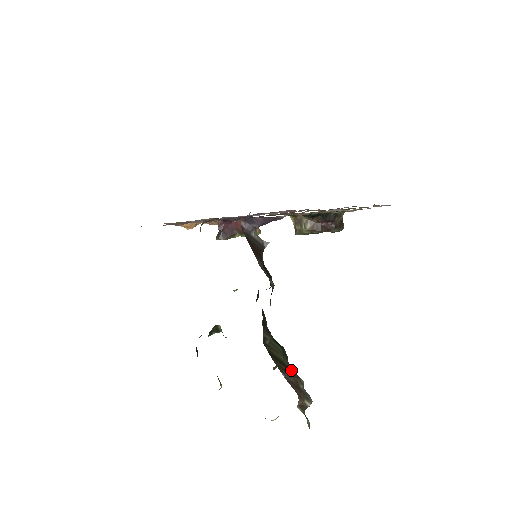
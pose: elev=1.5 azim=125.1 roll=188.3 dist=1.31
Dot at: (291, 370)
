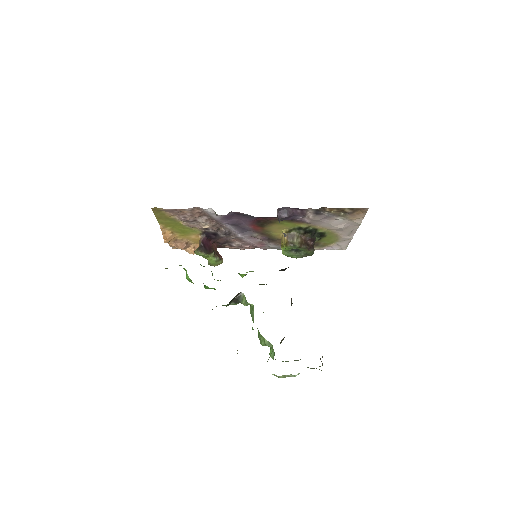
Dot at: occluded
